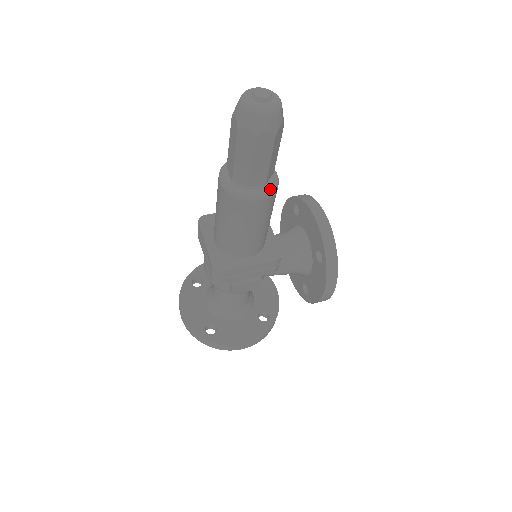
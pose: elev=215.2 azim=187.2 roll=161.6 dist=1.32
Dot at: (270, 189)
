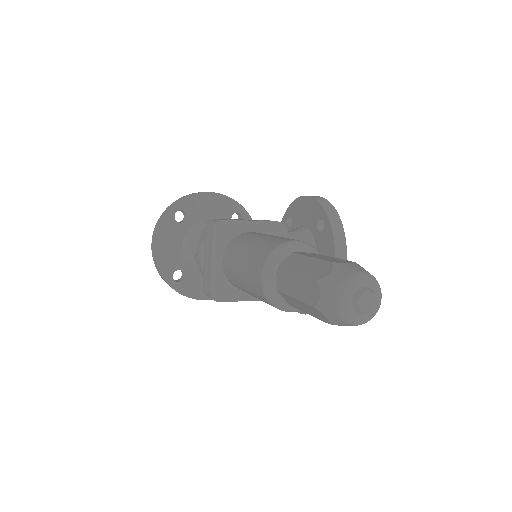
Dot at: occluded
